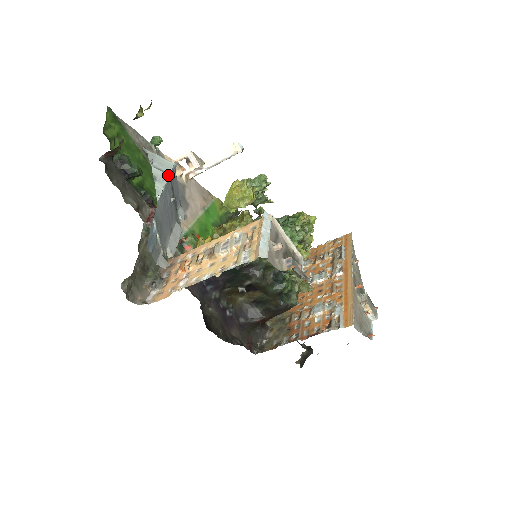
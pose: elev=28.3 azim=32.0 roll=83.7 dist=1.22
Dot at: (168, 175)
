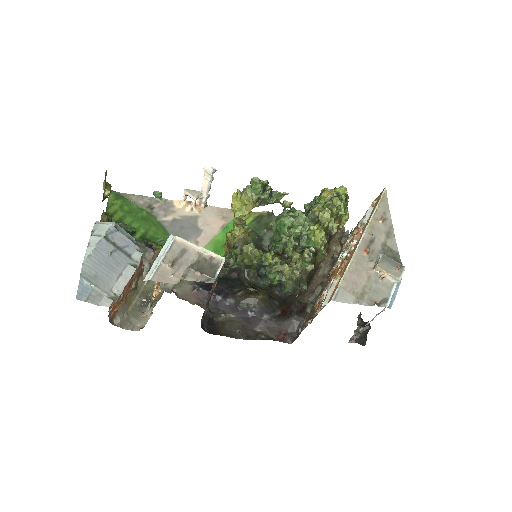
Dot at: (100, 237)
